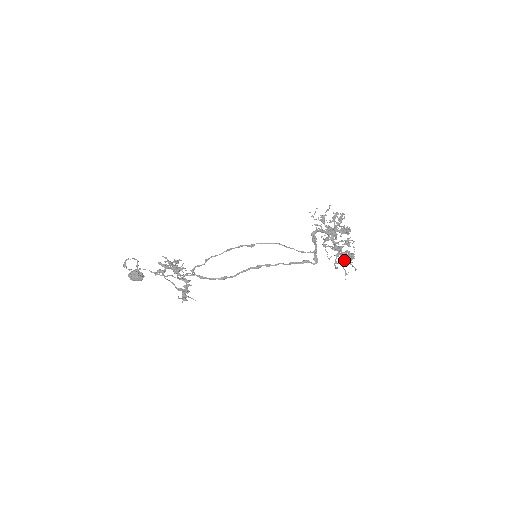
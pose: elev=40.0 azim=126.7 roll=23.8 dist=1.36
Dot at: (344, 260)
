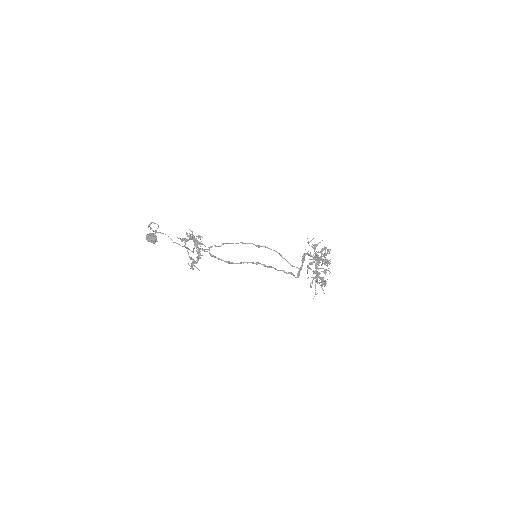
Dot at: occluded
